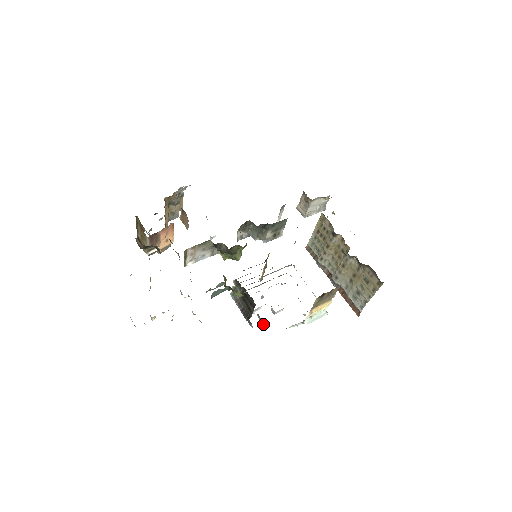
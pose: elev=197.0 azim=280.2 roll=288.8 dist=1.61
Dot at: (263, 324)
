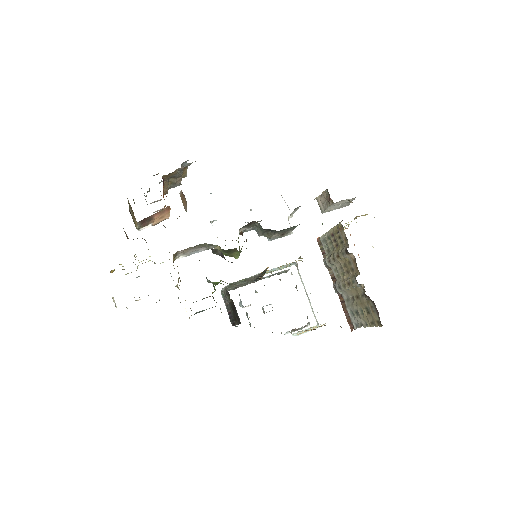
Dot at: (250, 324)
